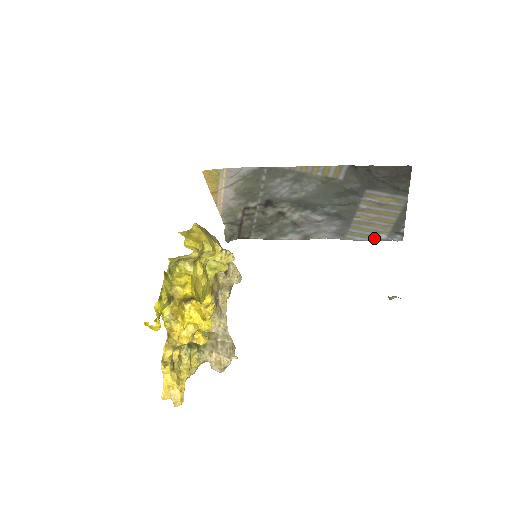
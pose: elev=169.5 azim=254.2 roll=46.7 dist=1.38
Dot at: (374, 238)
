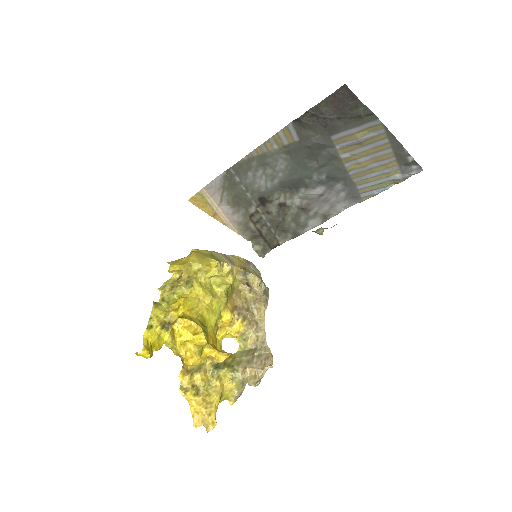
Dot at: (391, 183)
